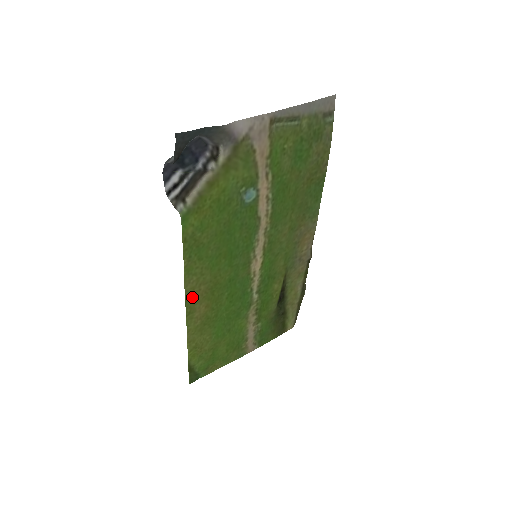
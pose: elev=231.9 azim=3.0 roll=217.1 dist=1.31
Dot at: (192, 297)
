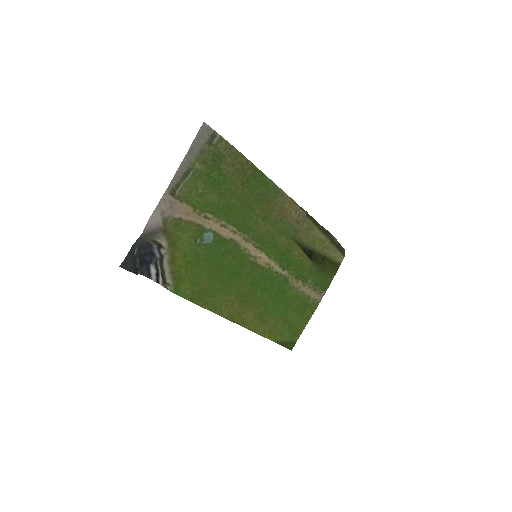
Dot at: (234, 316)
